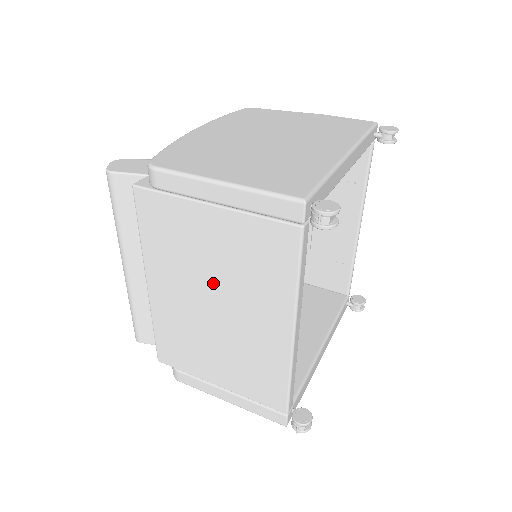
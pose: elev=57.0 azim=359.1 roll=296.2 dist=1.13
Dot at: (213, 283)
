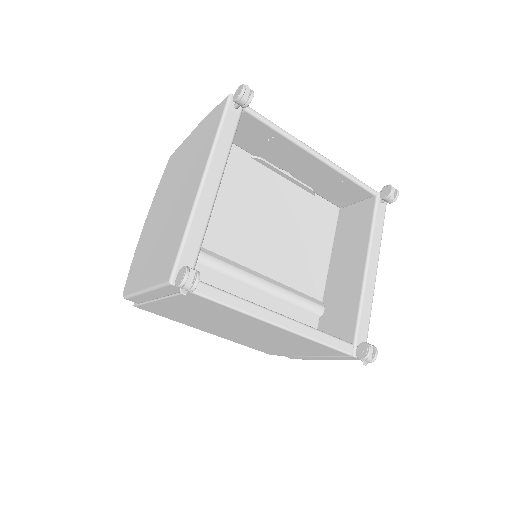
Dot at: (219, 323)
